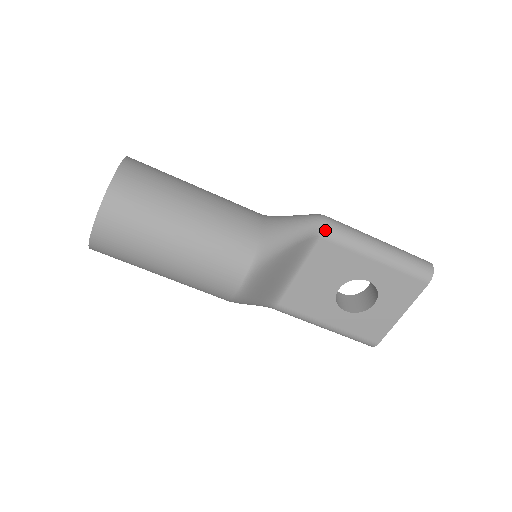
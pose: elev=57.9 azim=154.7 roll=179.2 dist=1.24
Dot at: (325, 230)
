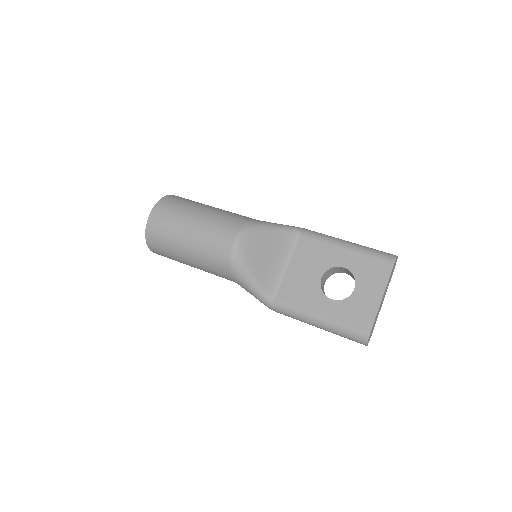
Dot at: (303, 231)
